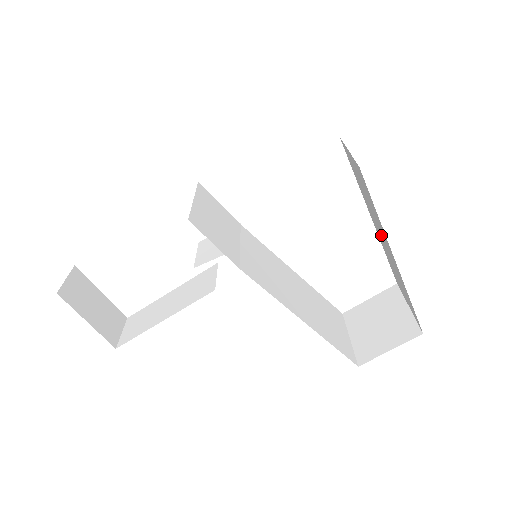
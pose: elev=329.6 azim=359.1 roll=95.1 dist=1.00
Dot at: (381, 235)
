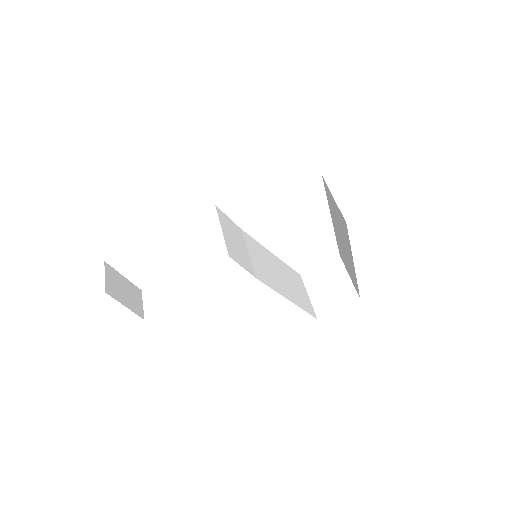
Dot at: (342, 241)
